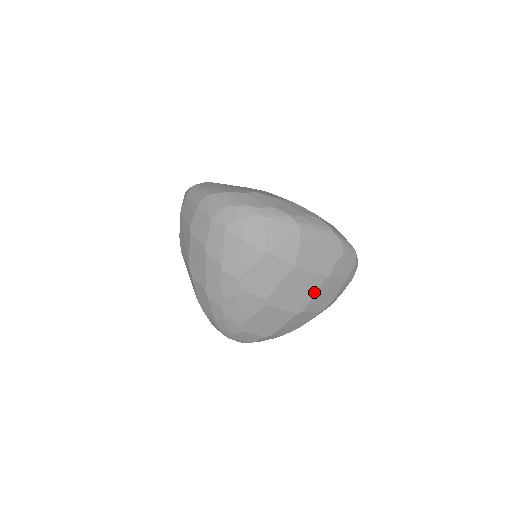
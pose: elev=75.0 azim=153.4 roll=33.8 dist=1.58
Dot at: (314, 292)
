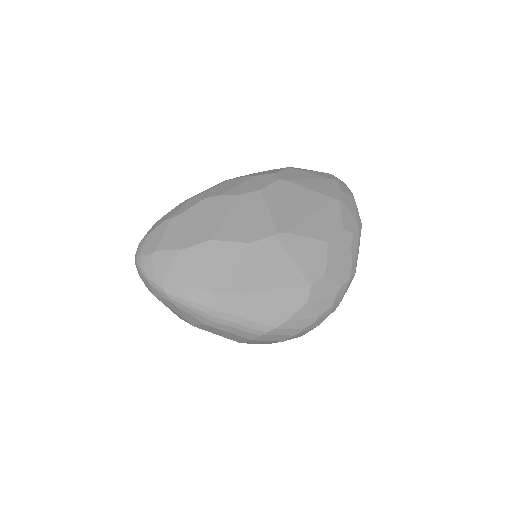
Dot at: occluded
